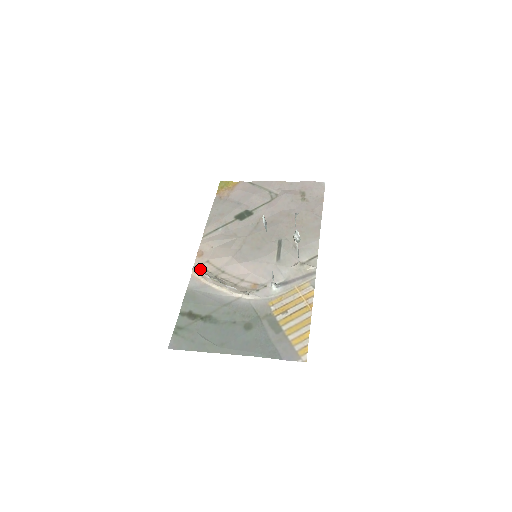
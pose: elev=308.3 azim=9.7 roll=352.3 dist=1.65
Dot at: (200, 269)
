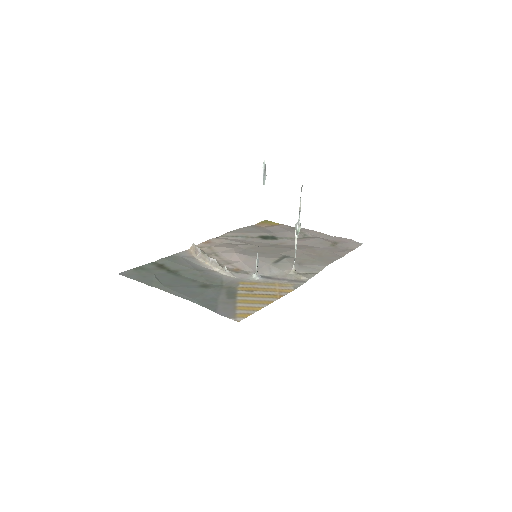
Dot at: occluded
